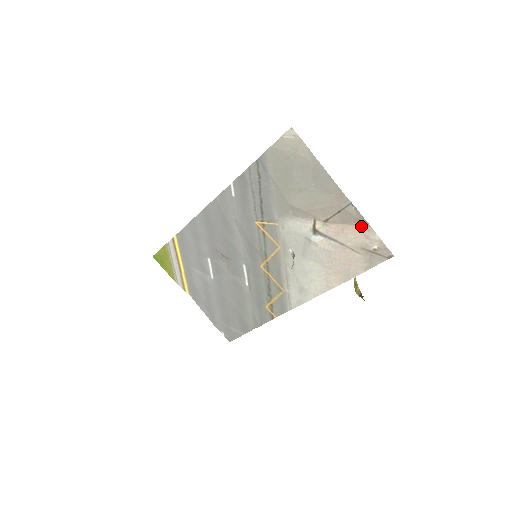
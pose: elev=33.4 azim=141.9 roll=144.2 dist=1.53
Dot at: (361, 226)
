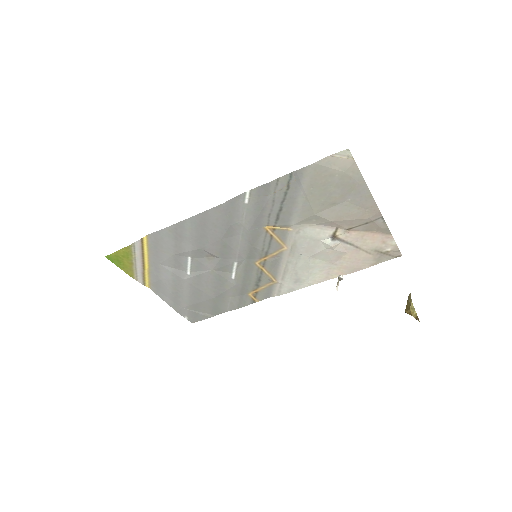
Dot at: (382, 234)
